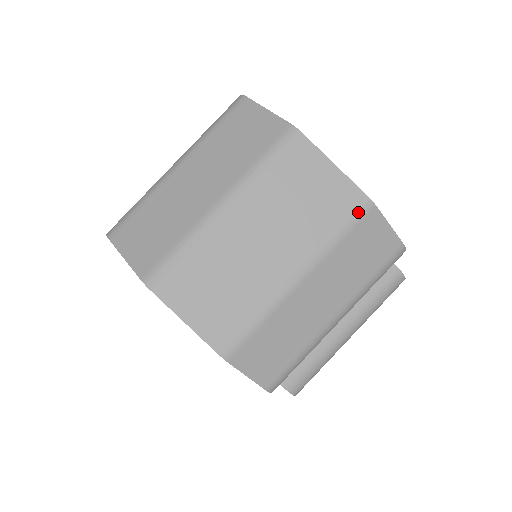
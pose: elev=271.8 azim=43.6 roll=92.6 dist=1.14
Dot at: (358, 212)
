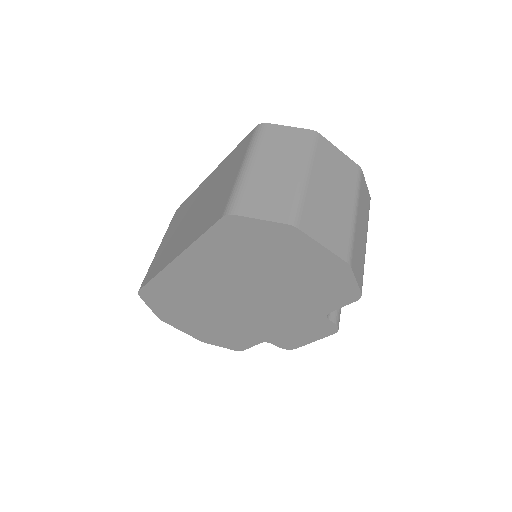
Dot at: (359, 173)
